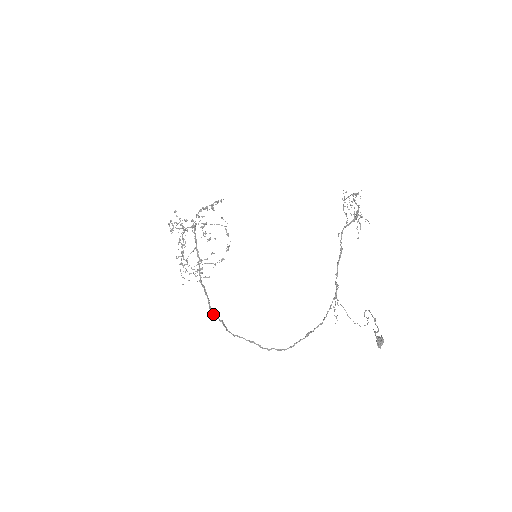
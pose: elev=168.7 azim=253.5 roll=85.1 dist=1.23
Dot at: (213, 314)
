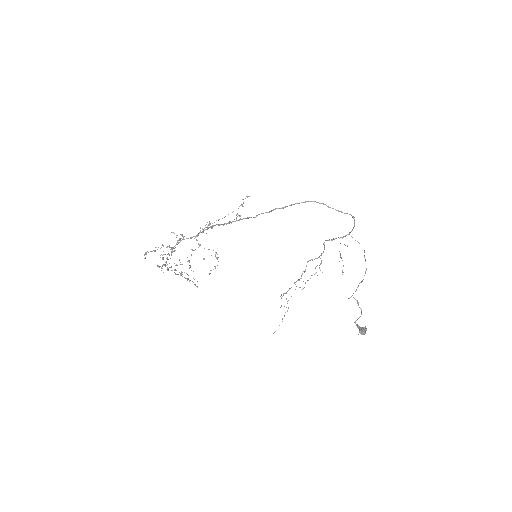
Dot at: (271, 210)
